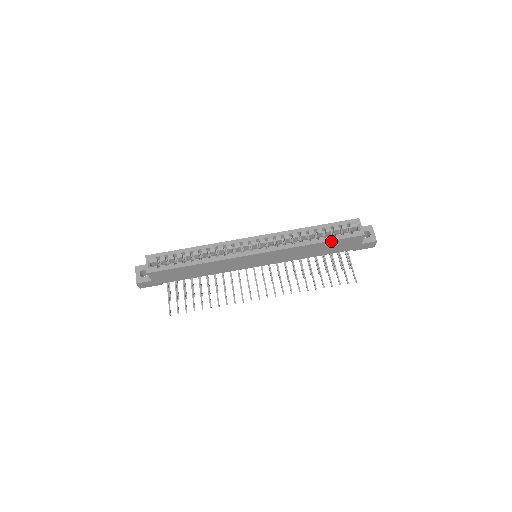
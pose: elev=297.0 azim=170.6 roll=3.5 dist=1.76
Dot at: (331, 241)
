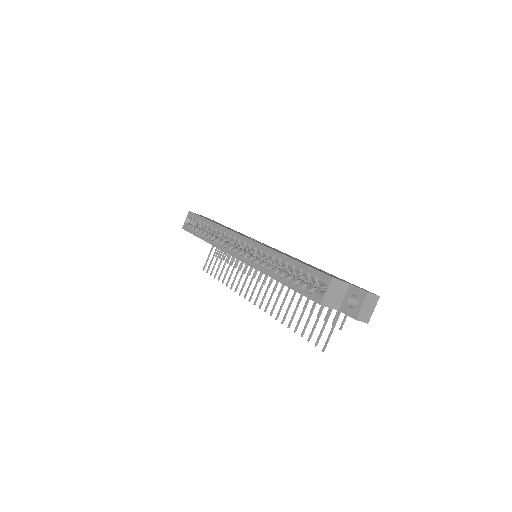
Dot at: (291, 288)
